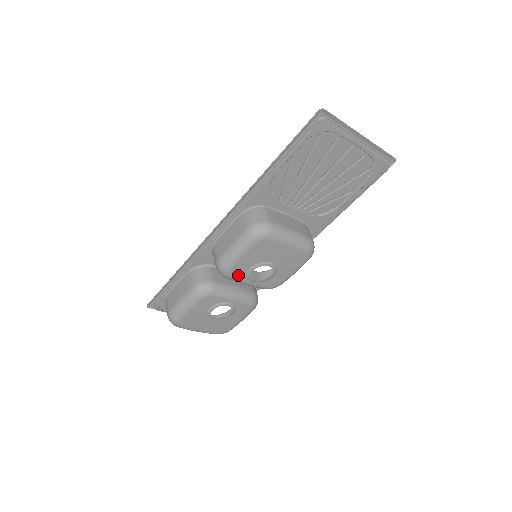
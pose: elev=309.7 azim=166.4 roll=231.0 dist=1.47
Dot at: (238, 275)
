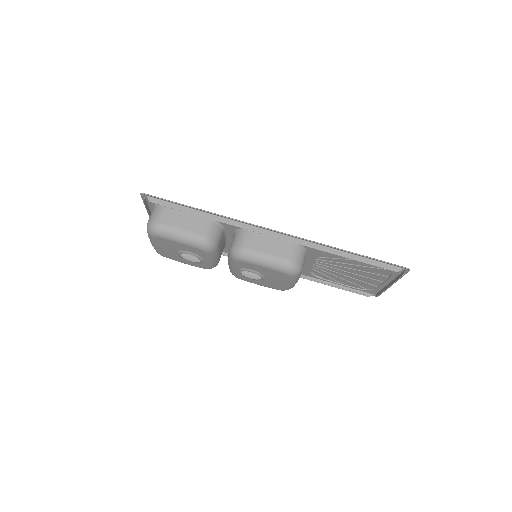
Dot at: (240, 264)
